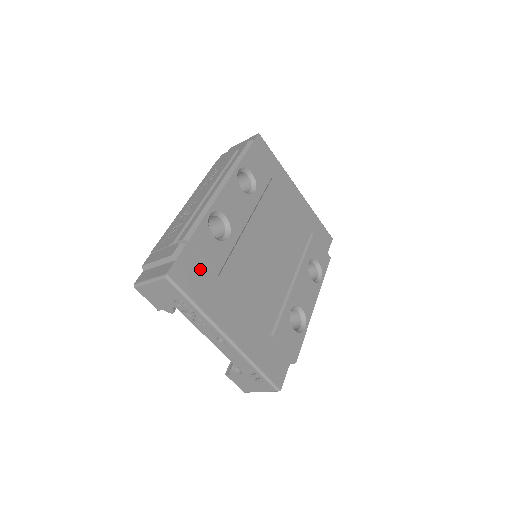
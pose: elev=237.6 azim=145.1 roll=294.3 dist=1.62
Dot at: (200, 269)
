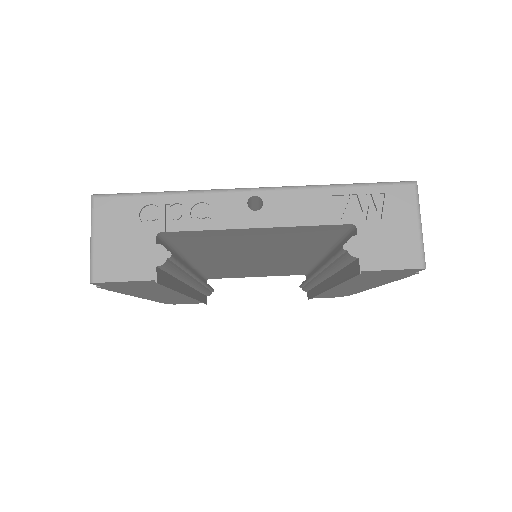
Dot at: occluded
